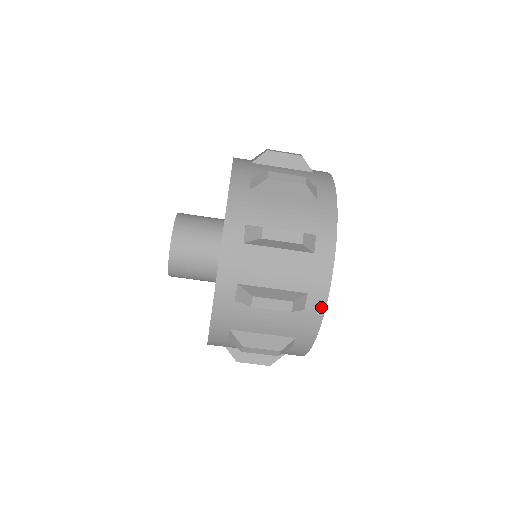
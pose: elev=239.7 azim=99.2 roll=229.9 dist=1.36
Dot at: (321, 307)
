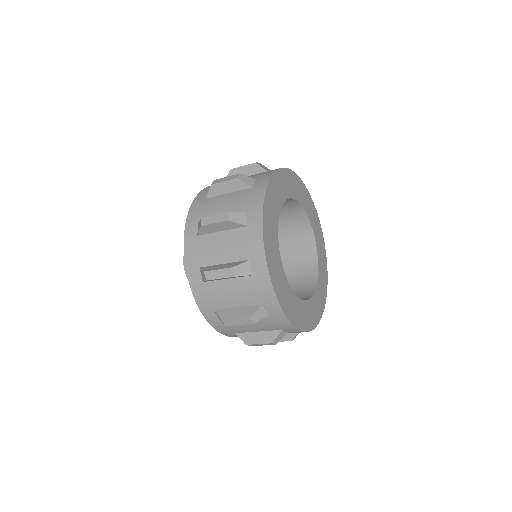
Dot at: (264, 269)
